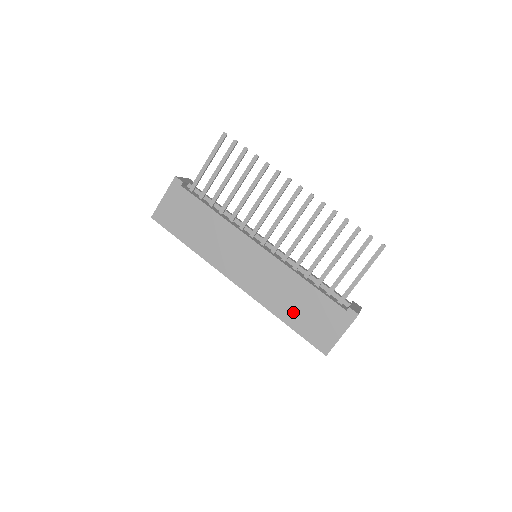
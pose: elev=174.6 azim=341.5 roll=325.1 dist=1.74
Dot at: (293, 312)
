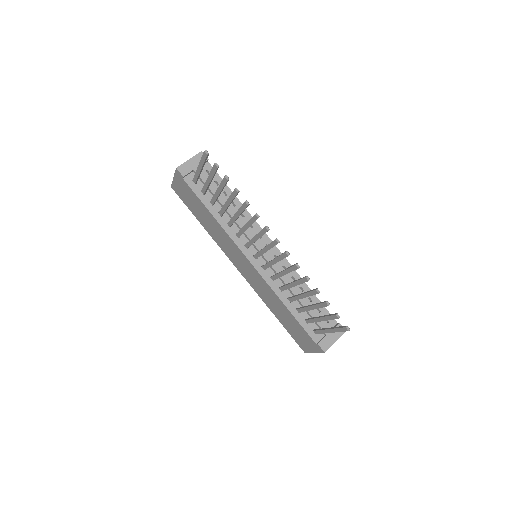
Dot at: (280, 316)
